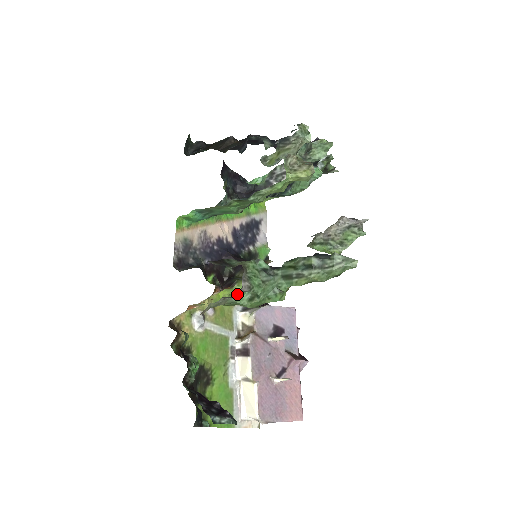
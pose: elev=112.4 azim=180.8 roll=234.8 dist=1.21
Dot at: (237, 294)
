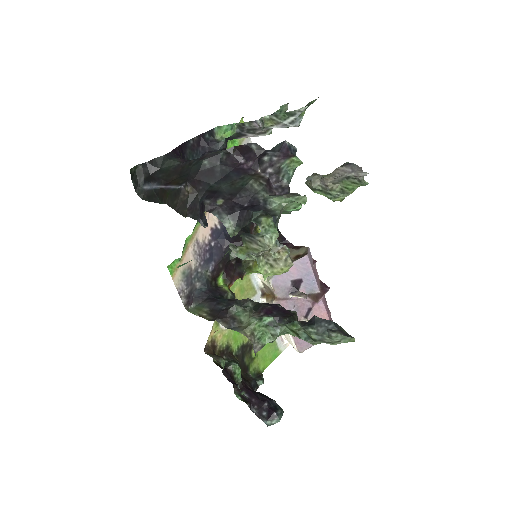
Dot at: occluded
